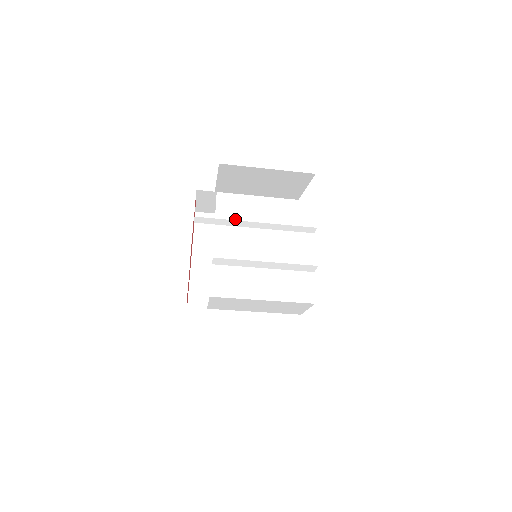
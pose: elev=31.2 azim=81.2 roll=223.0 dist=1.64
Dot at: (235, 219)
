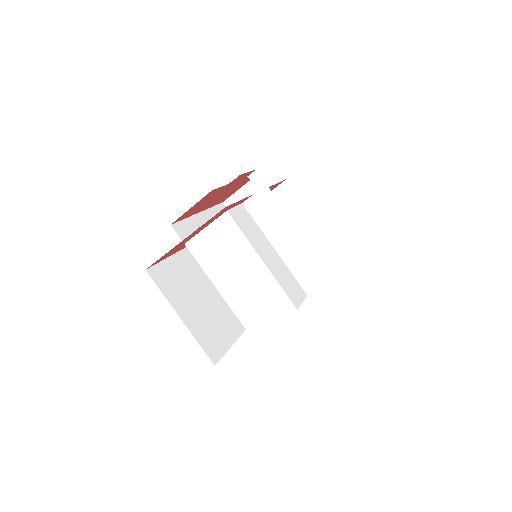
Dot at: occluded
